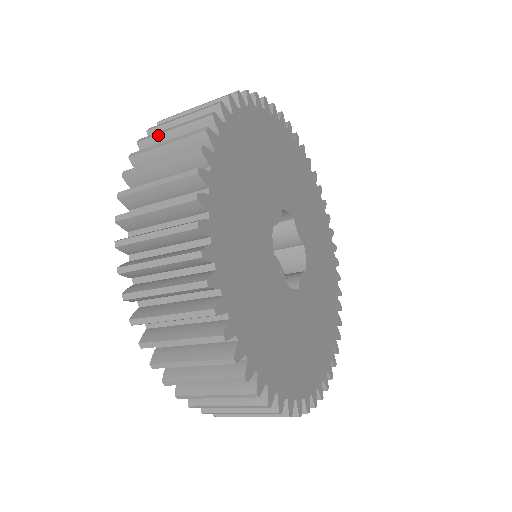
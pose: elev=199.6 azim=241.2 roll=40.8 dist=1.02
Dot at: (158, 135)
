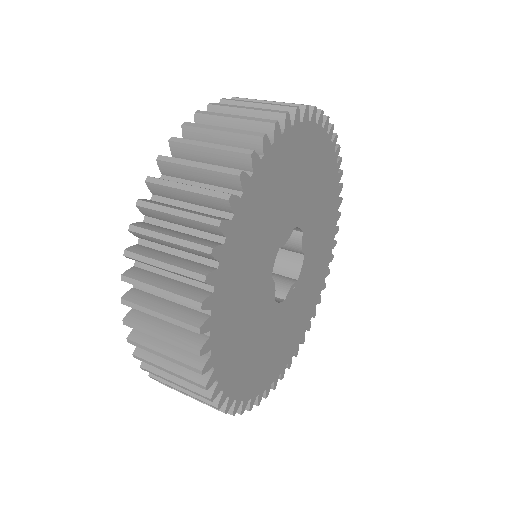
Dot at: occluded
